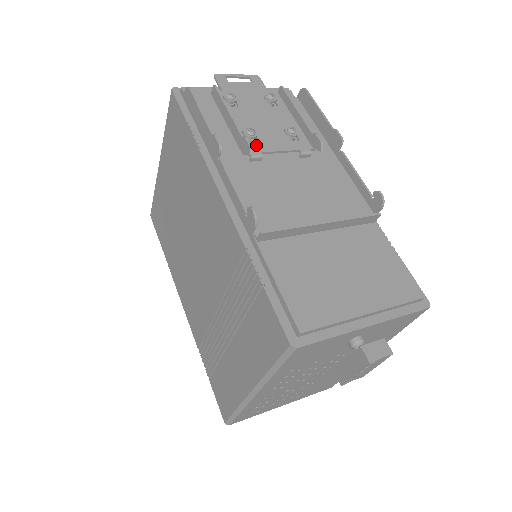
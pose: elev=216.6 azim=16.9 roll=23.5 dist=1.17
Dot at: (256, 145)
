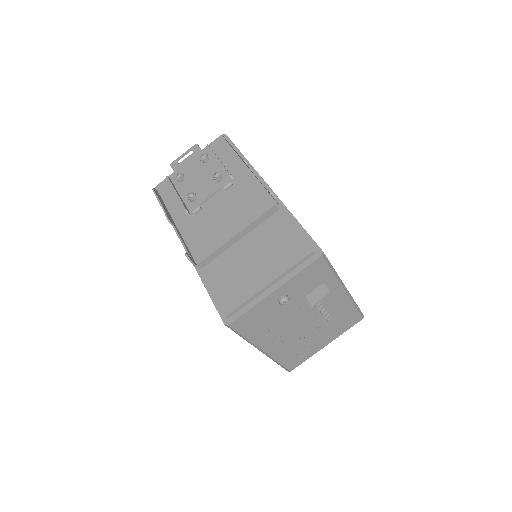
Dot at: (195, 202)
